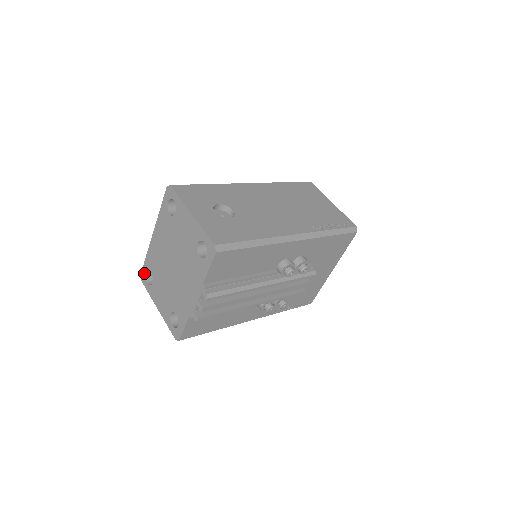
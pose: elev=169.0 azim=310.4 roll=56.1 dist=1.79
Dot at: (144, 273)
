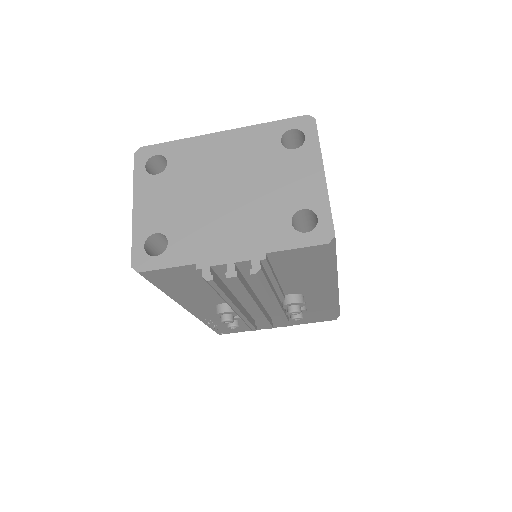
Dot at: (152, 151)
